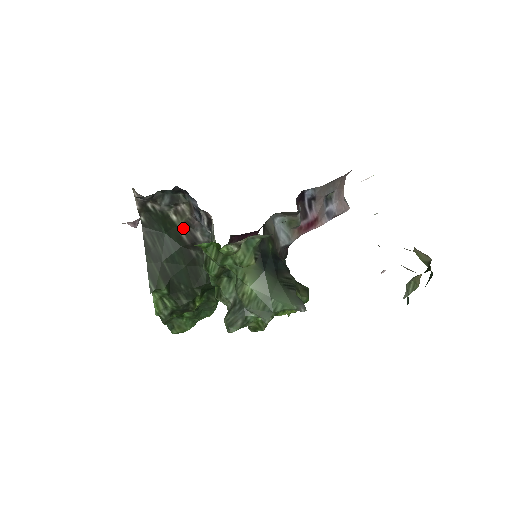
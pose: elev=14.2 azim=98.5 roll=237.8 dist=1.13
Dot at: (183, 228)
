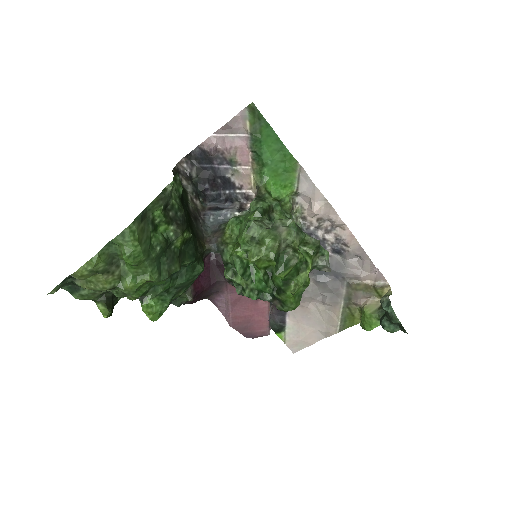
Dot at: (192, 207)
